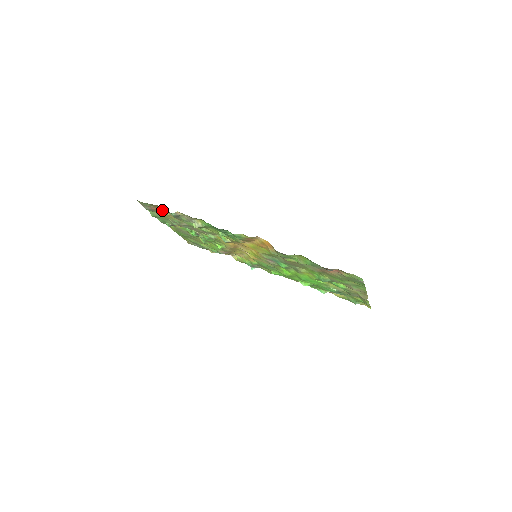
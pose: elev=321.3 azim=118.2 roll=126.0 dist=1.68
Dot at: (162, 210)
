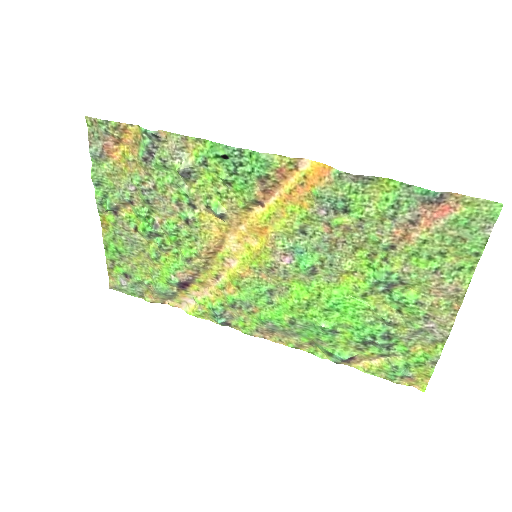
Dot at: (123, 149)
